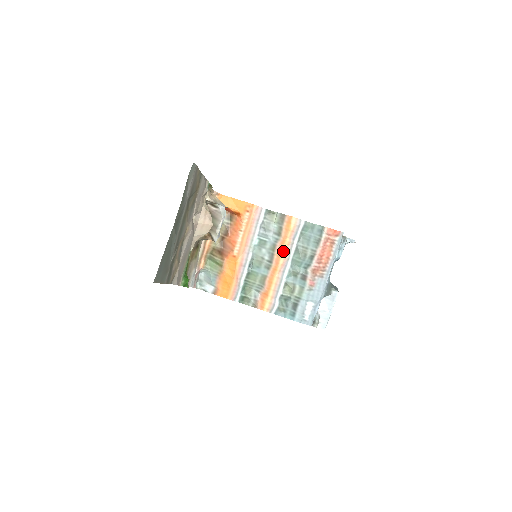
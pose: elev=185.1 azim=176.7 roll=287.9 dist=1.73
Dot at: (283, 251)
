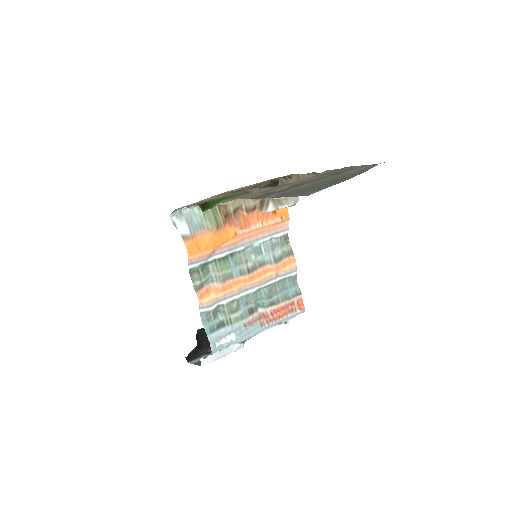
Dot at: (265, 275)
